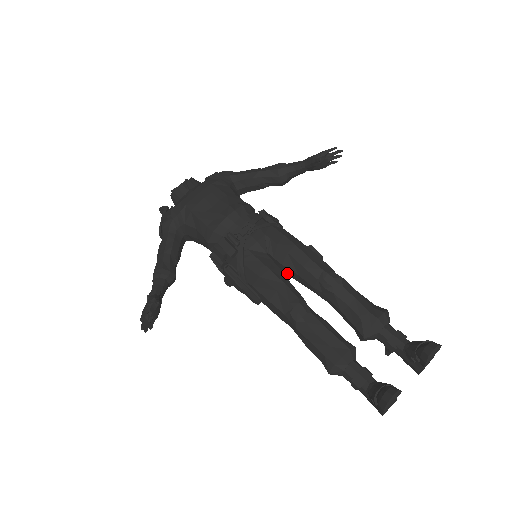
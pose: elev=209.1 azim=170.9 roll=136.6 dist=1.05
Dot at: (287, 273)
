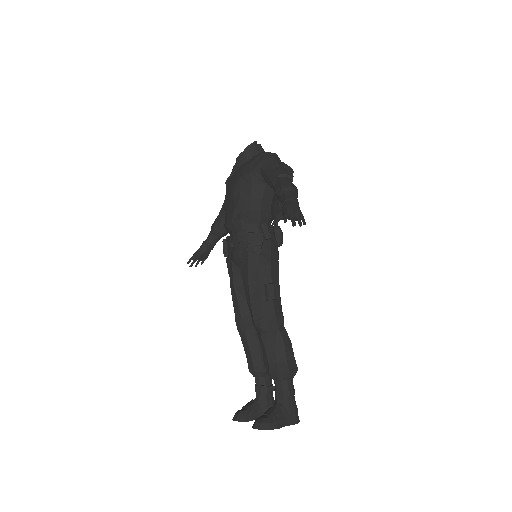
Dot at: occluded
